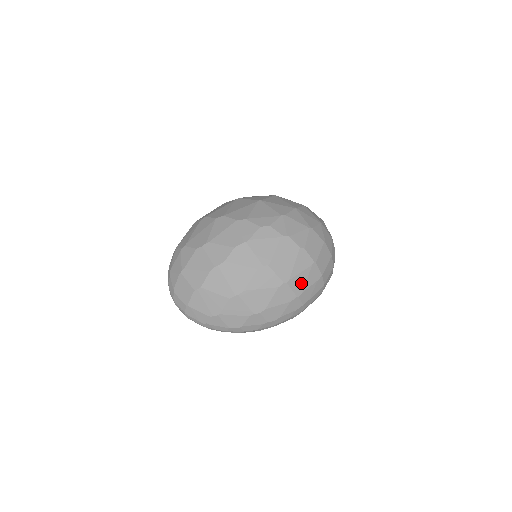
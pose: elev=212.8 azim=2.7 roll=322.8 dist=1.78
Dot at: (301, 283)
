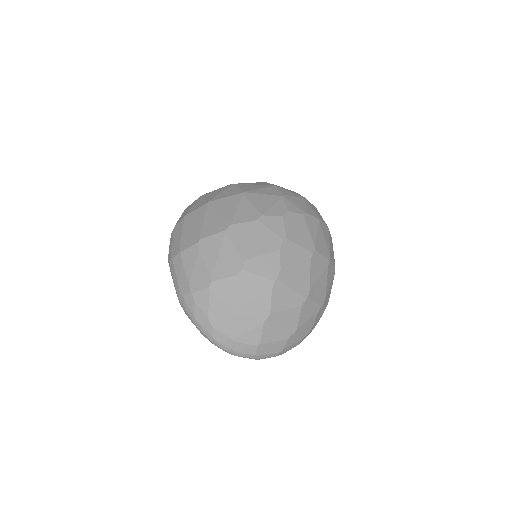
Dot at: (332, 254)
